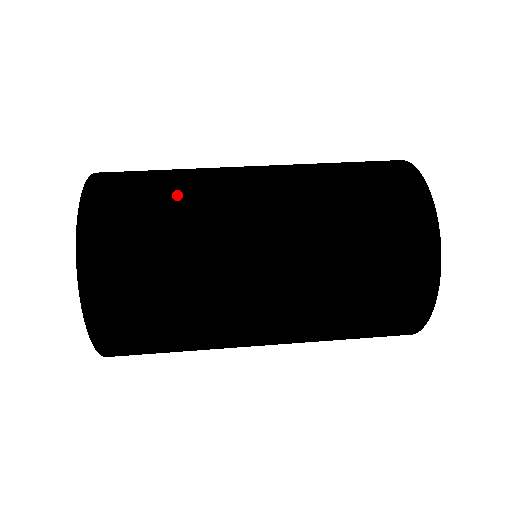
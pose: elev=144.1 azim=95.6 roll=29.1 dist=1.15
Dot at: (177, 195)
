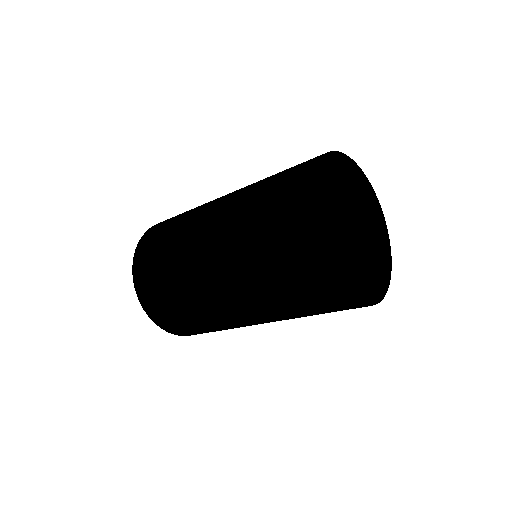
Dot at: occluded
